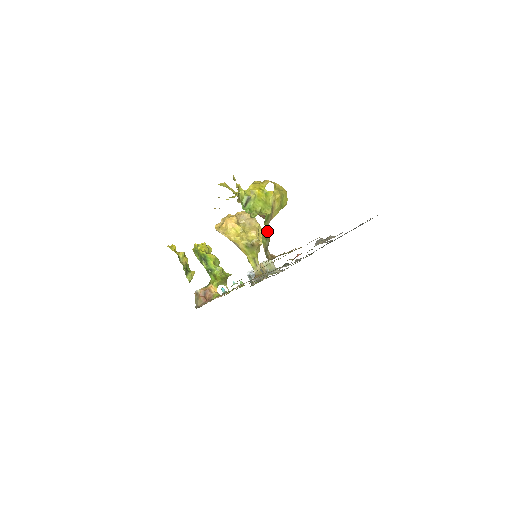
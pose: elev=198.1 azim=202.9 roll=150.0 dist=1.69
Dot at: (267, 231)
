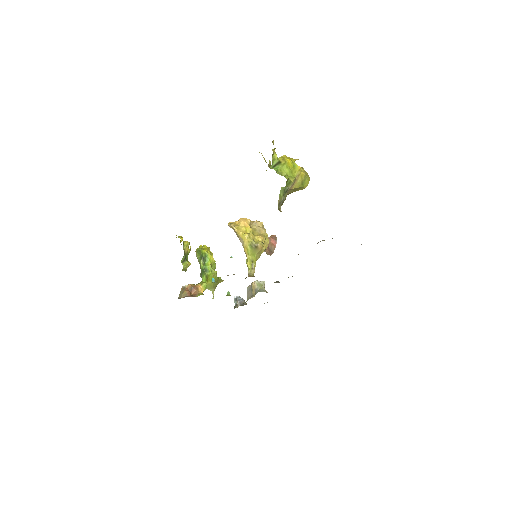
Dot at: (287, 187)
